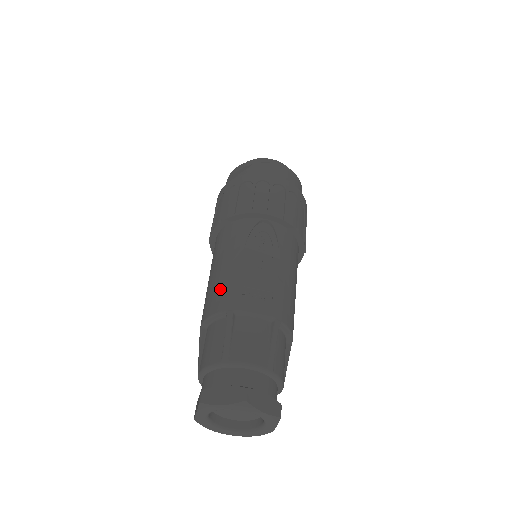
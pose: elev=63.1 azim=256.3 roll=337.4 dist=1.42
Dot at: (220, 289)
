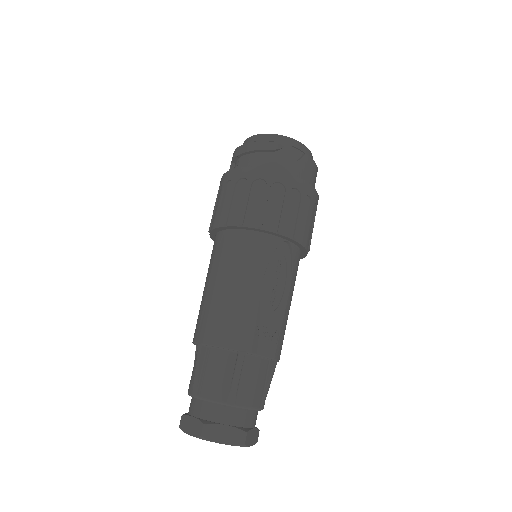
Dot at: (234, 319)
